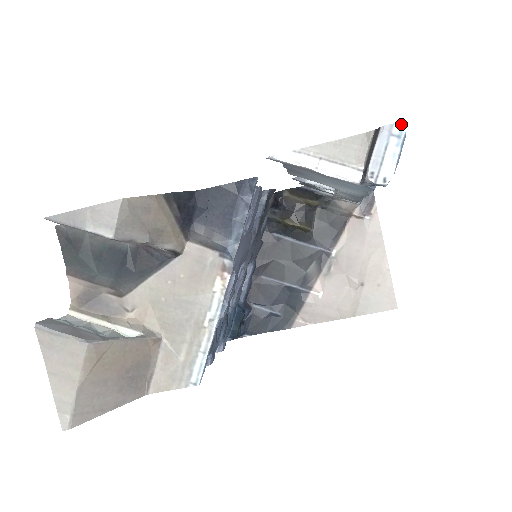
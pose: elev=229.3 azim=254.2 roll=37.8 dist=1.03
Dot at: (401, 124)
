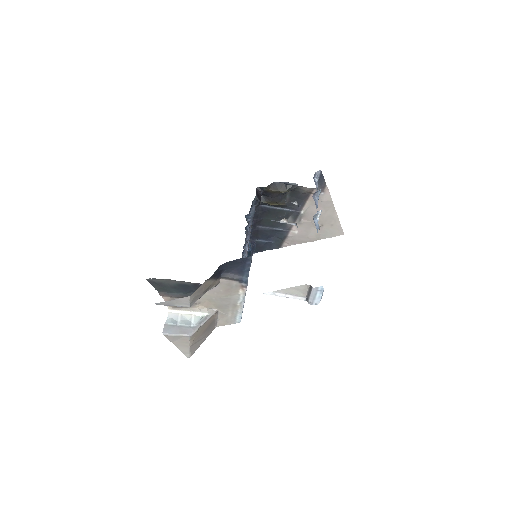
Dot at: (322, 287)
